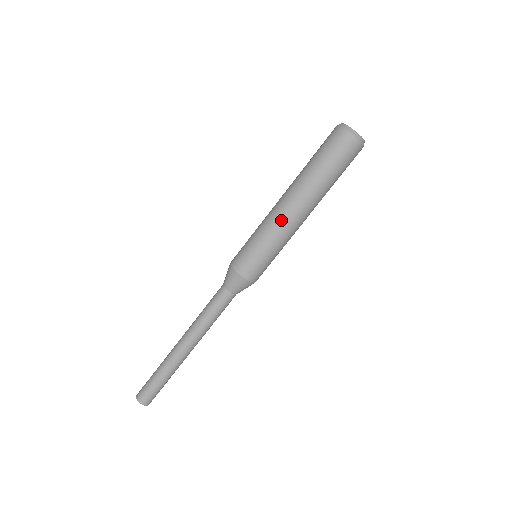
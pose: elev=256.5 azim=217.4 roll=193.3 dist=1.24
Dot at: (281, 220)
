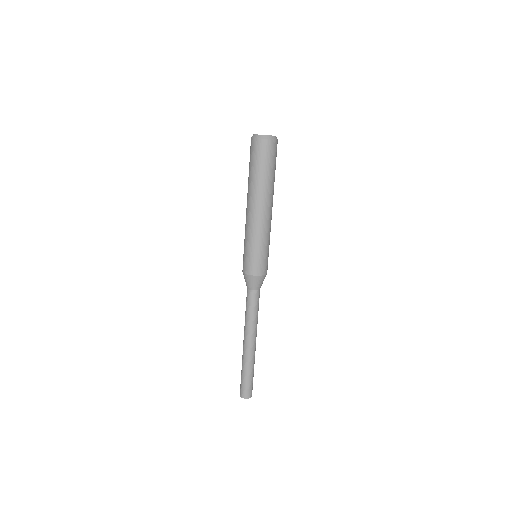
Dot at: (250, 223)
